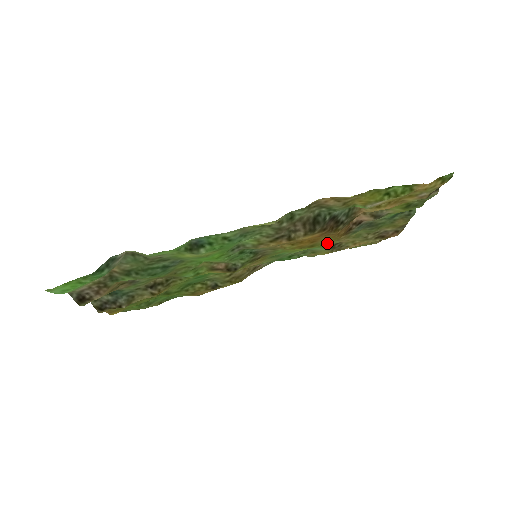
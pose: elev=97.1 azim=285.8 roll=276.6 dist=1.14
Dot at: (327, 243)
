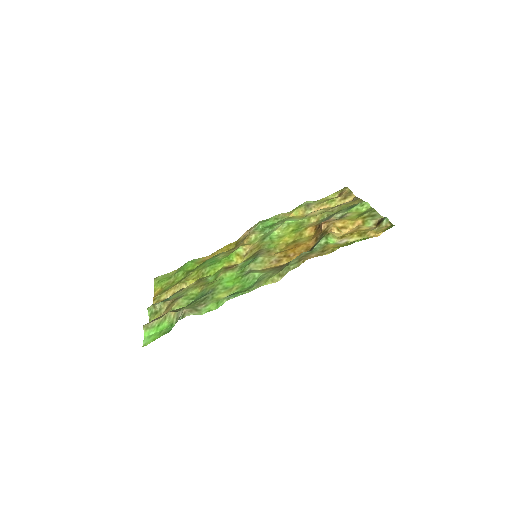
Dot at: (303, 227)
